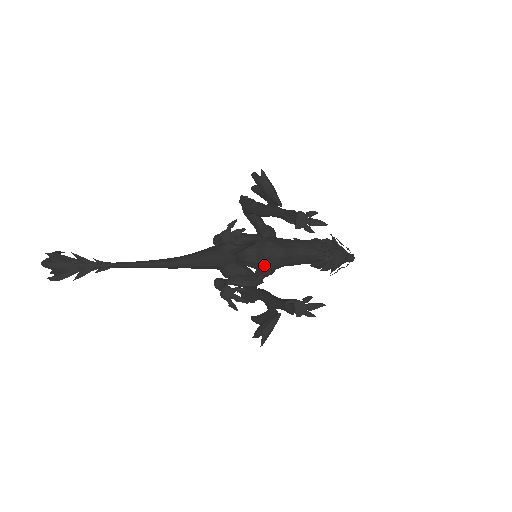
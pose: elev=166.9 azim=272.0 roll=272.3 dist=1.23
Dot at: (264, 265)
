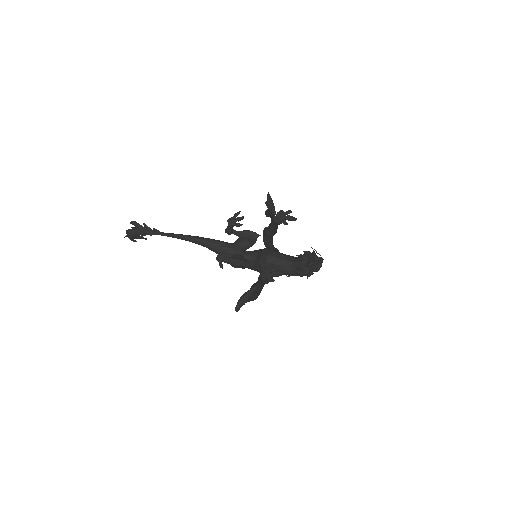
Dot at: (260, 263)
